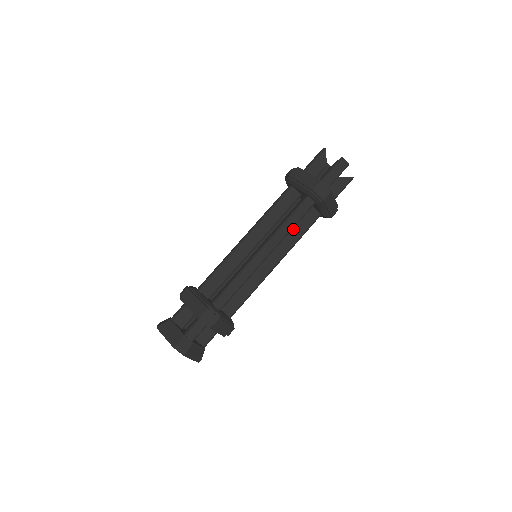
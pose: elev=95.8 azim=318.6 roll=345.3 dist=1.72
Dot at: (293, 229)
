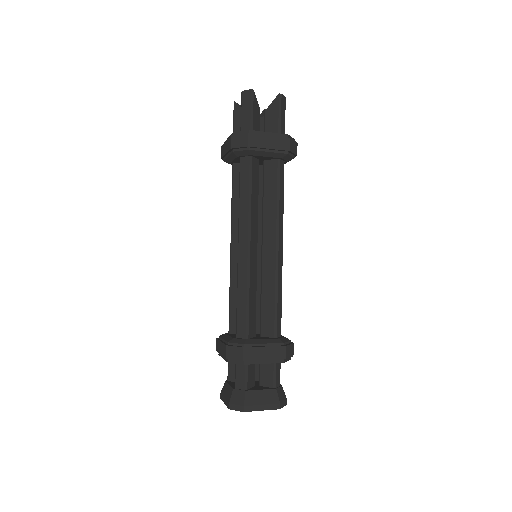
Dot at: (264, 199)
